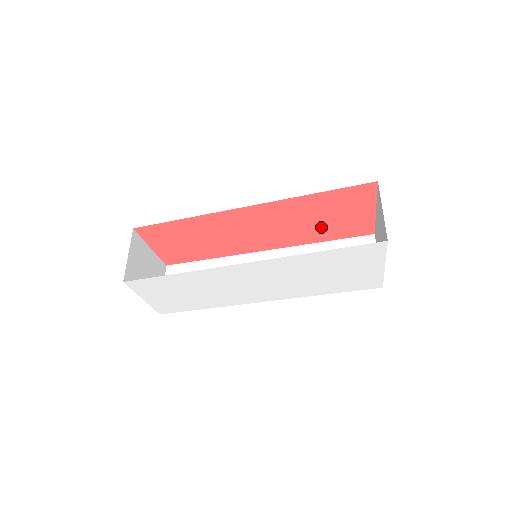
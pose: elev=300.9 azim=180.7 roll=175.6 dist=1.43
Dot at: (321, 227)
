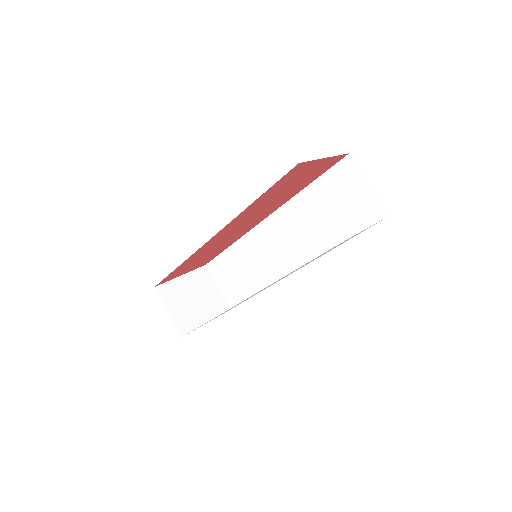
Dot at: (291, 190)
